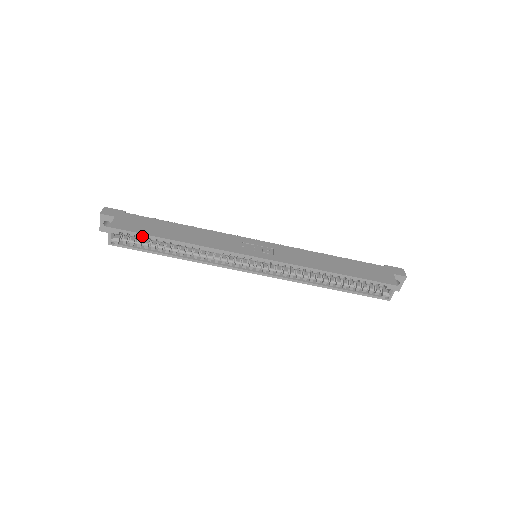
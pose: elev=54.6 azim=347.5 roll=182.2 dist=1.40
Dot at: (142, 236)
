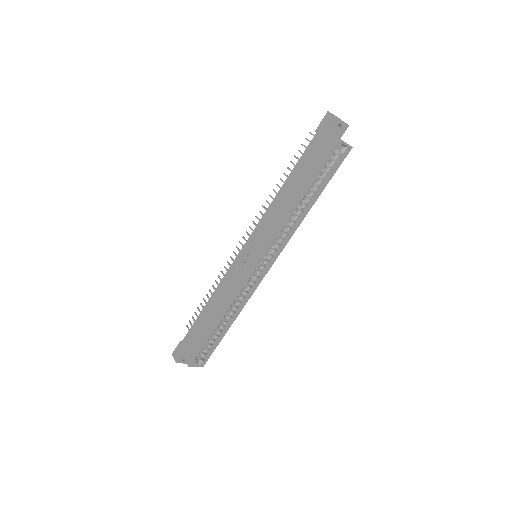
Dot at: occluded
